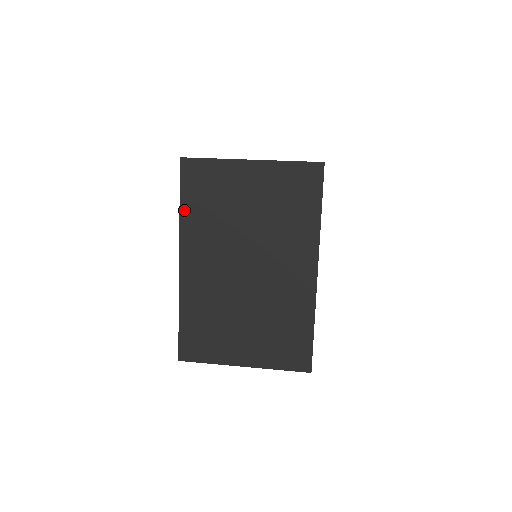
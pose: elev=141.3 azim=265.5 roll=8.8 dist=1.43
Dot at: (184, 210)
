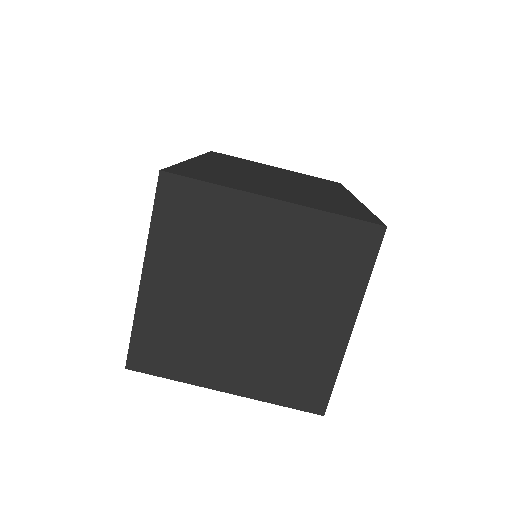
Dot at: occluded
